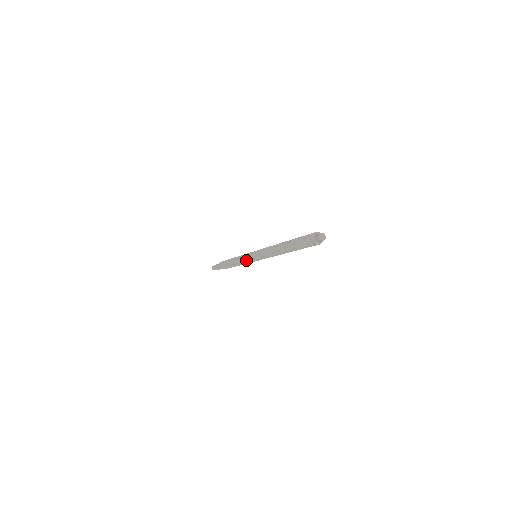
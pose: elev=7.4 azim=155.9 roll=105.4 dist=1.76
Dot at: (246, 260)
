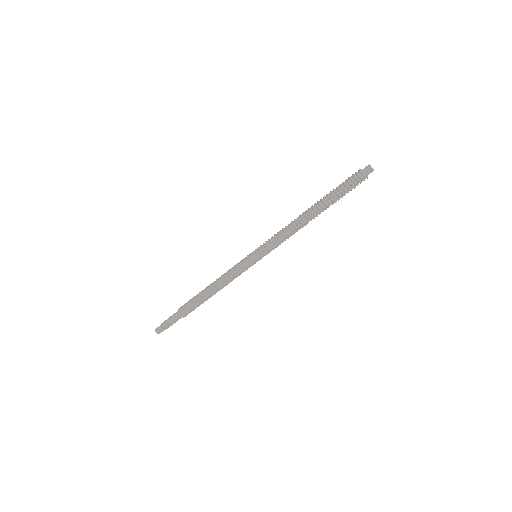
Dot at: (240, 264)
